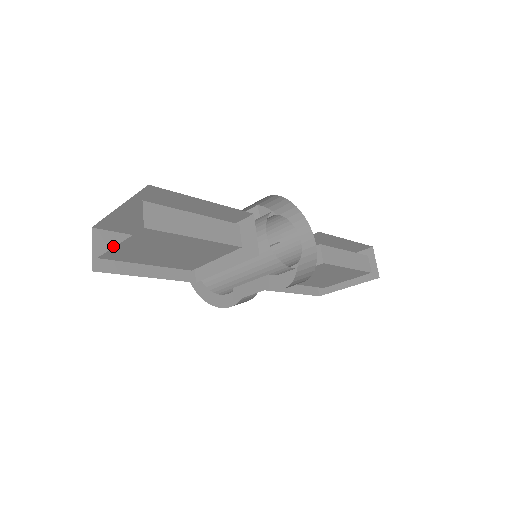
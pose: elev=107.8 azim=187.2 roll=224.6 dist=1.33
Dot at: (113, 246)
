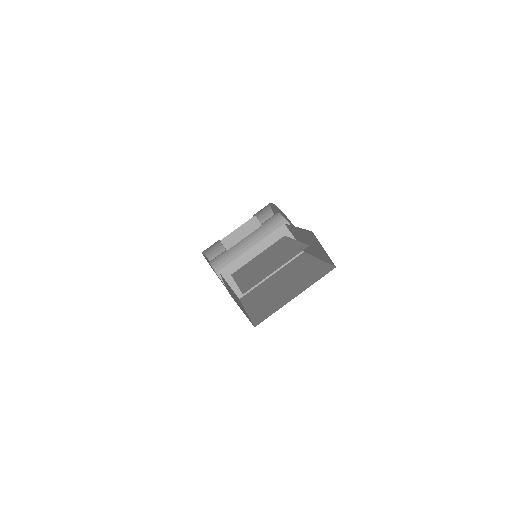
Dot at: (235, 300)
